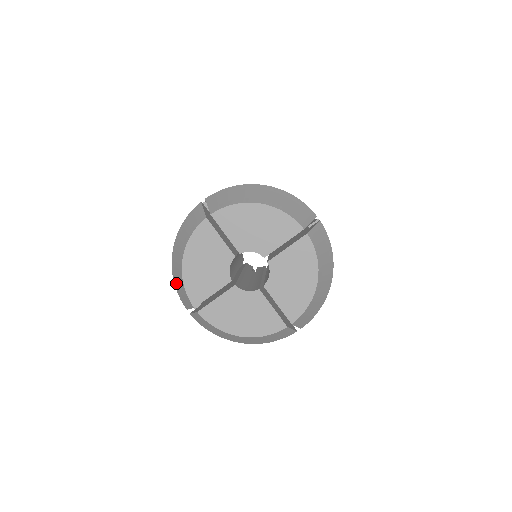
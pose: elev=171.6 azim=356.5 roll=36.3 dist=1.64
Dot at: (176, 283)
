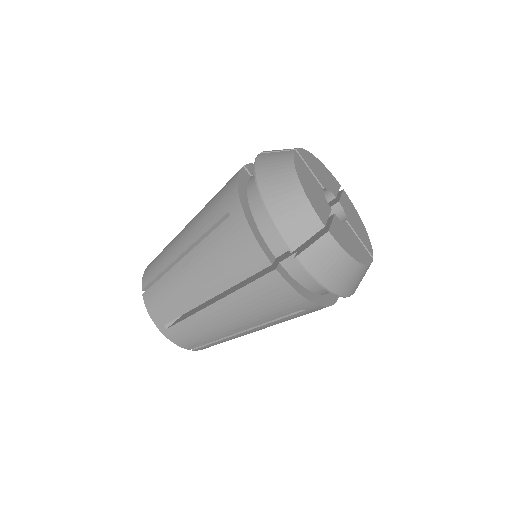
Dot at: (281, 215)
